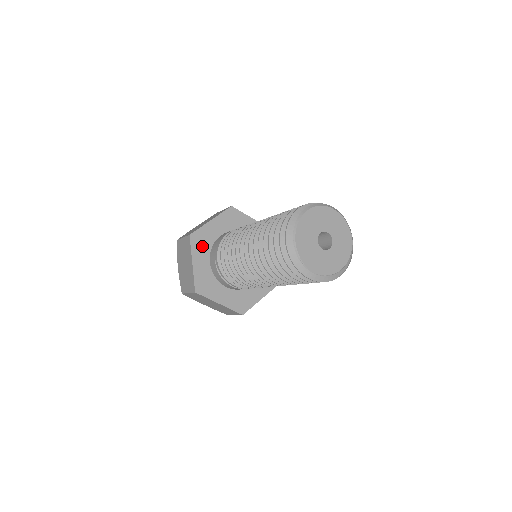
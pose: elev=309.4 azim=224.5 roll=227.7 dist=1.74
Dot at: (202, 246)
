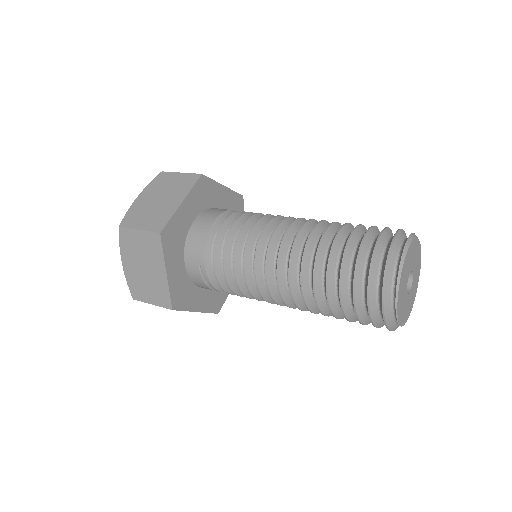
Dot at: (175, 244)
